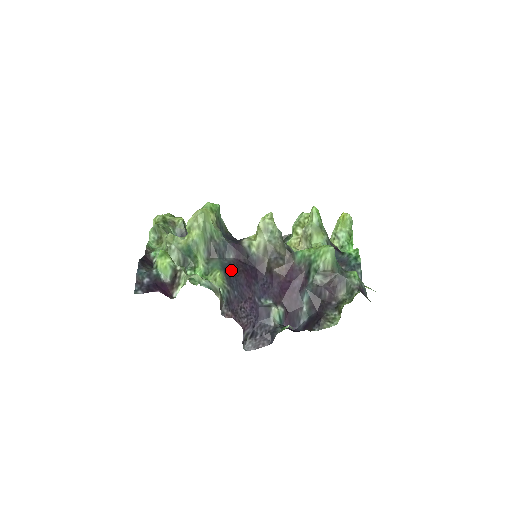
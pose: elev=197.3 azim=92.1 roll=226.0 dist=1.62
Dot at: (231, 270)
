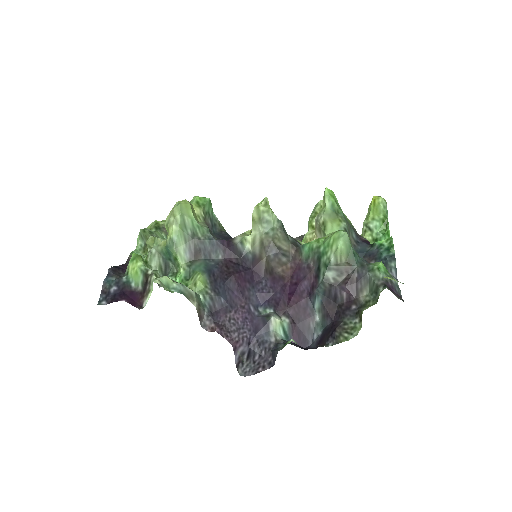
Dot at: (218, 272)
